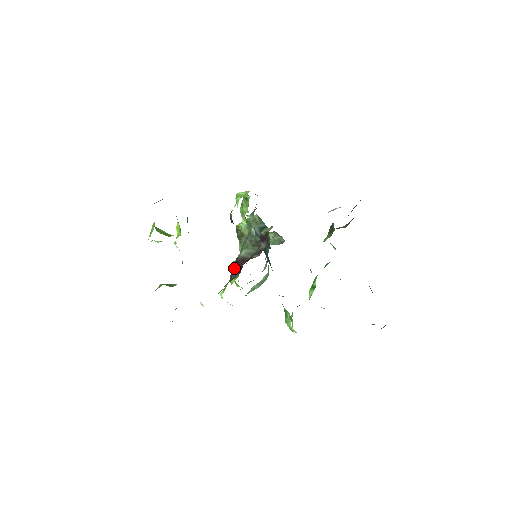
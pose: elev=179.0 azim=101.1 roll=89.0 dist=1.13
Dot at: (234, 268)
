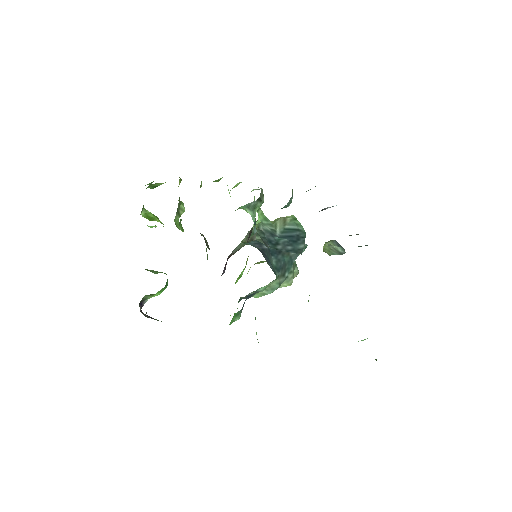
Dot at: (225, 265)
